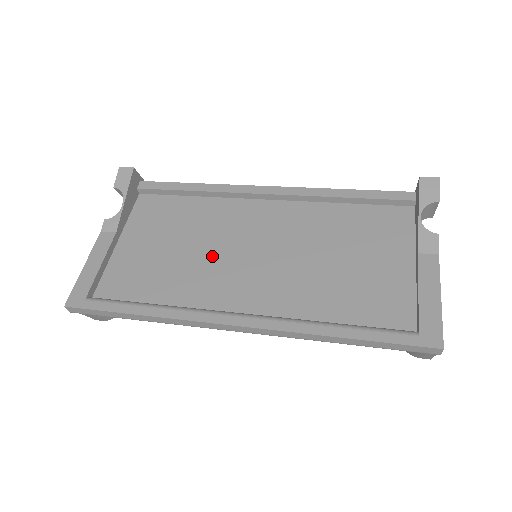
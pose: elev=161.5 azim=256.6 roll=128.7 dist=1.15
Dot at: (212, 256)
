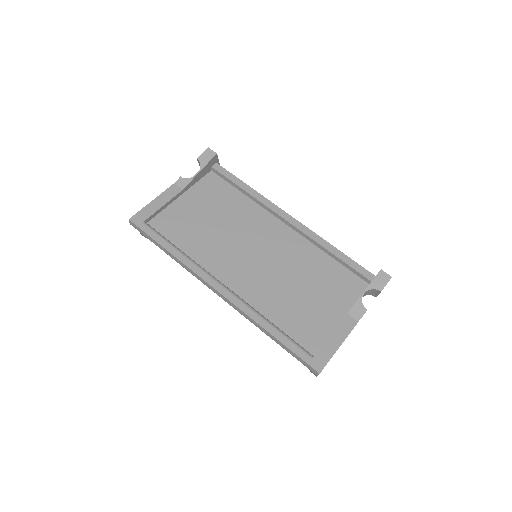
Dot at: (230, 240)
